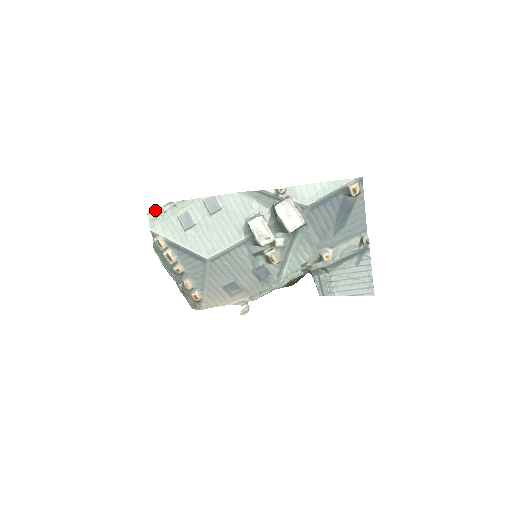
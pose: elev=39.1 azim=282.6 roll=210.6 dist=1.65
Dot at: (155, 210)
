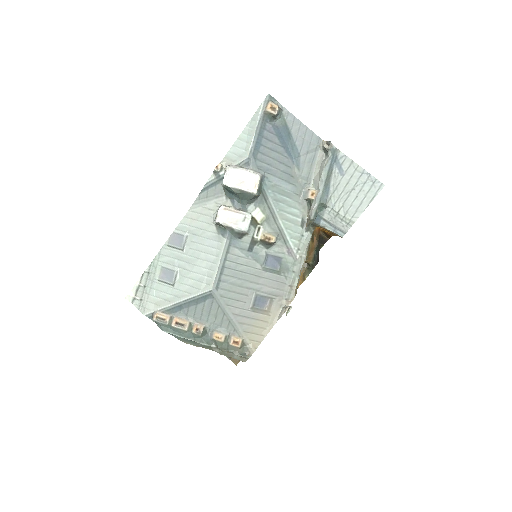
Dot at: (136, 294)
